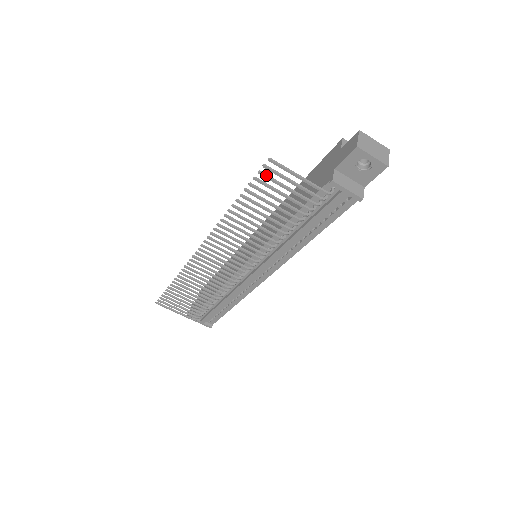
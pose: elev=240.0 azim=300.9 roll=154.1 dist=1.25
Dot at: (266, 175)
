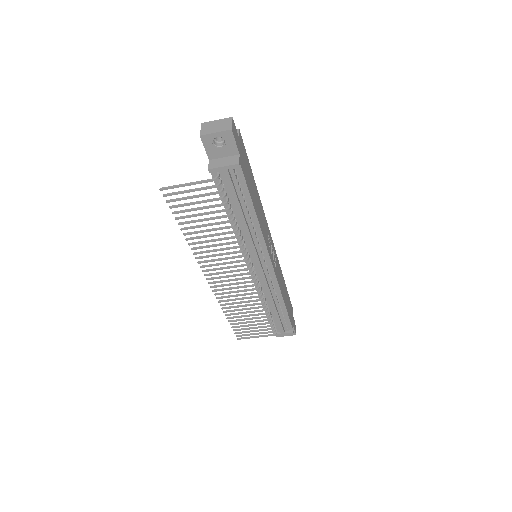
Dot at: (172, 200)
